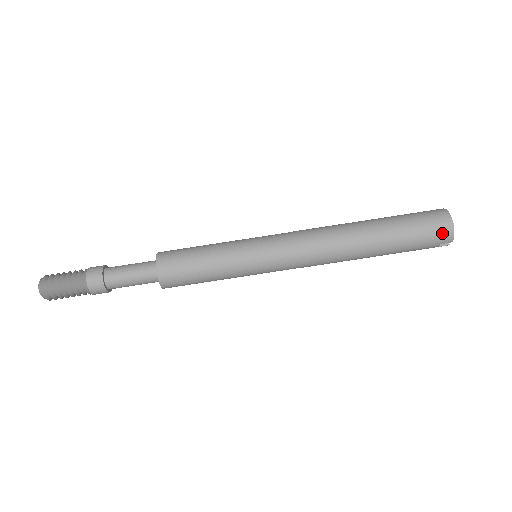
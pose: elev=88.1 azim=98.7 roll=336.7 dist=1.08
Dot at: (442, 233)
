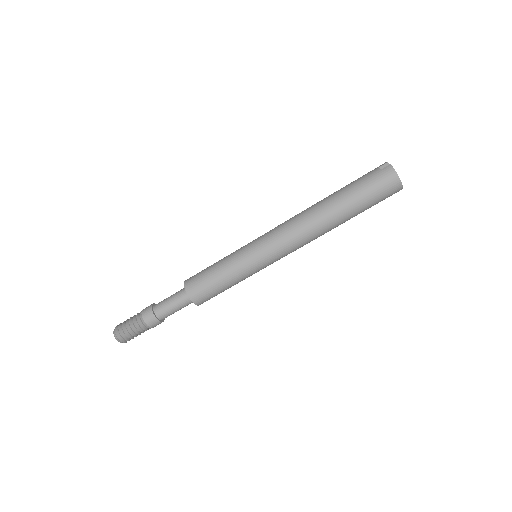
Dot at: (394, 193)
